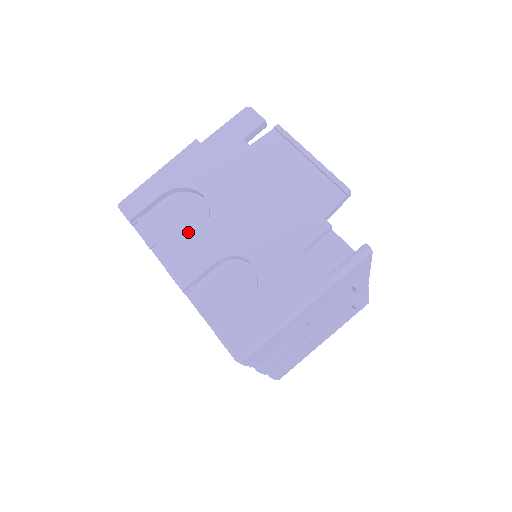
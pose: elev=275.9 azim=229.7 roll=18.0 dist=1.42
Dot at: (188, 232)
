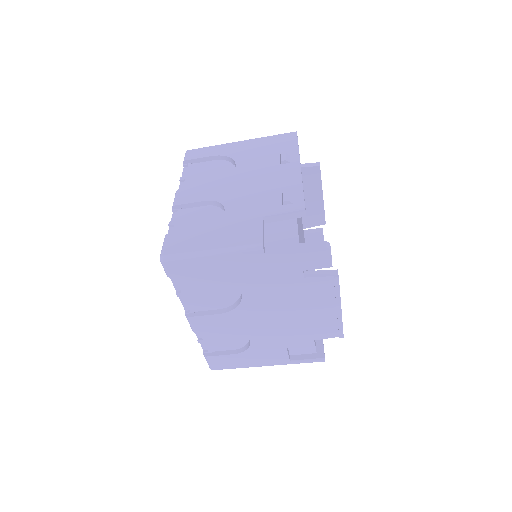
Dot at: (215, 302)
